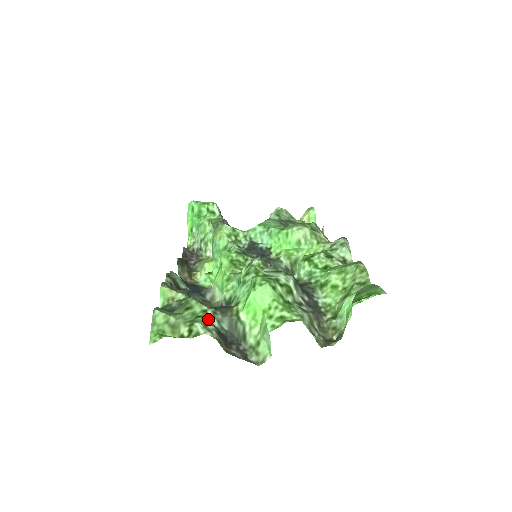
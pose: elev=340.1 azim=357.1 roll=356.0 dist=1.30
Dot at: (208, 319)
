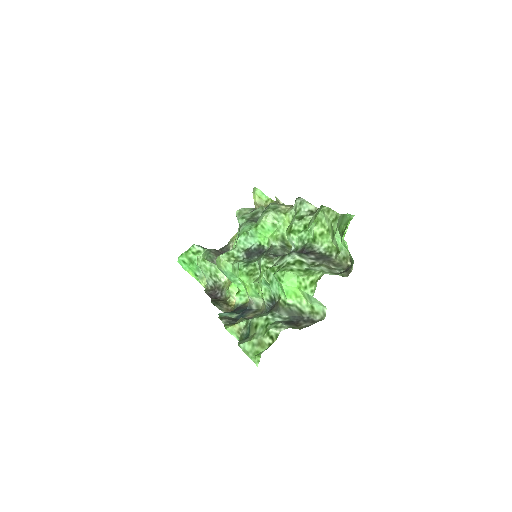
Dot at: (273, 322)
